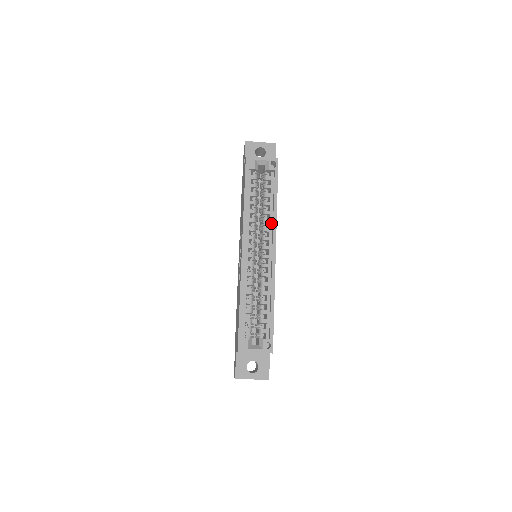
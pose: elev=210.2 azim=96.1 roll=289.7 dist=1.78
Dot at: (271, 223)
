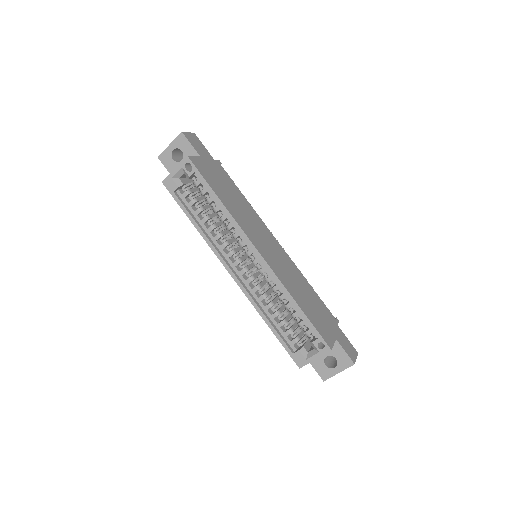
Dot at: (234, 226)
